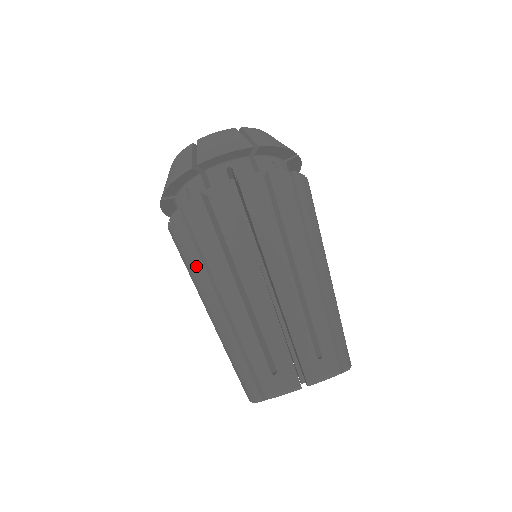
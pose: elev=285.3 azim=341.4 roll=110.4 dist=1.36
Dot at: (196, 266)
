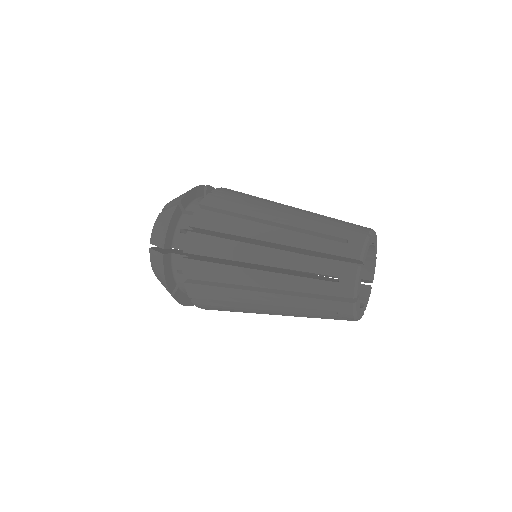
Dot at: (231, 296)
